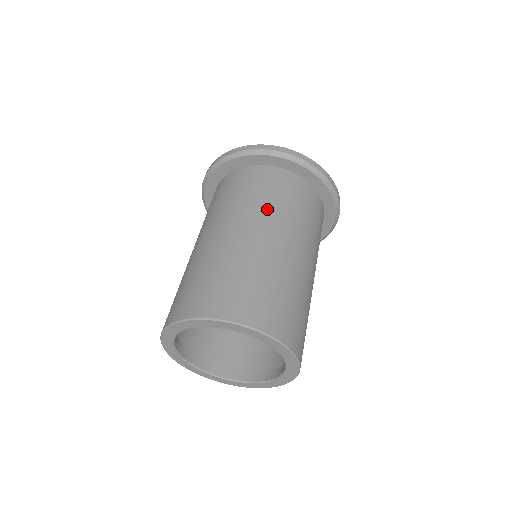
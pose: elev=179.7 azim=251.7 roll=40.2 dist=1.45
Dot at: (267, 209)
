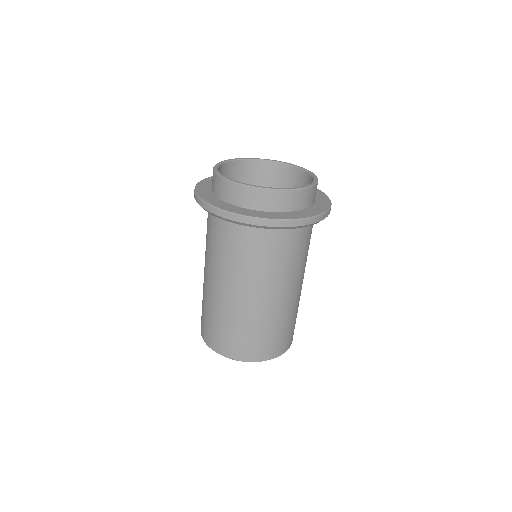
Dot at: (266, 275)
